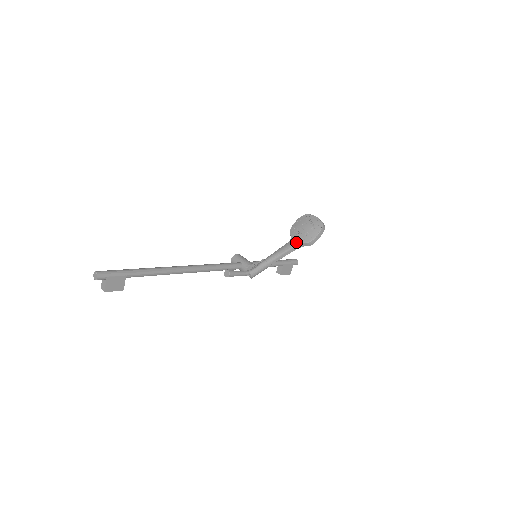
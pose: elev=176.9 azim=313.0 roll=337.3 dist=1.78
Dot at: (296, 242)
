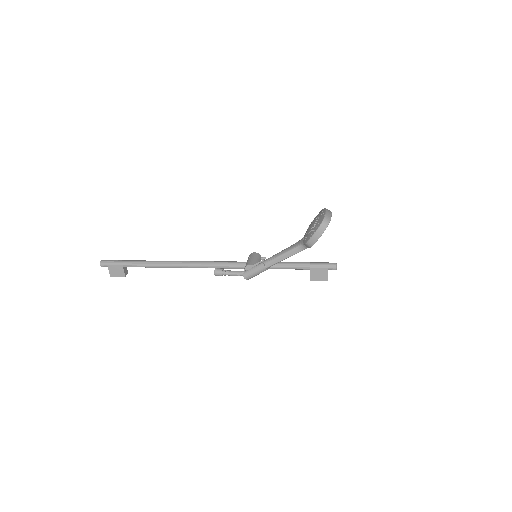
Dot at: (300, 242)
